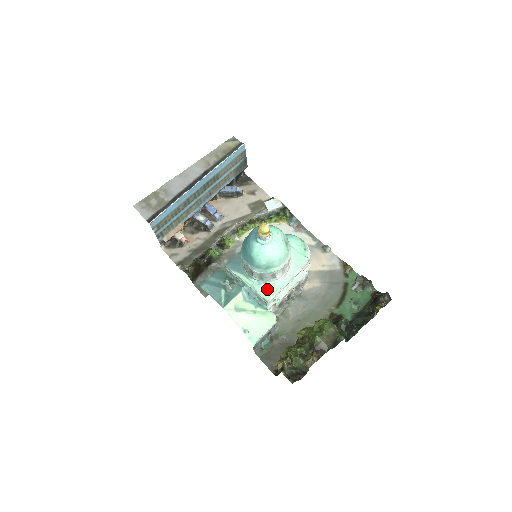
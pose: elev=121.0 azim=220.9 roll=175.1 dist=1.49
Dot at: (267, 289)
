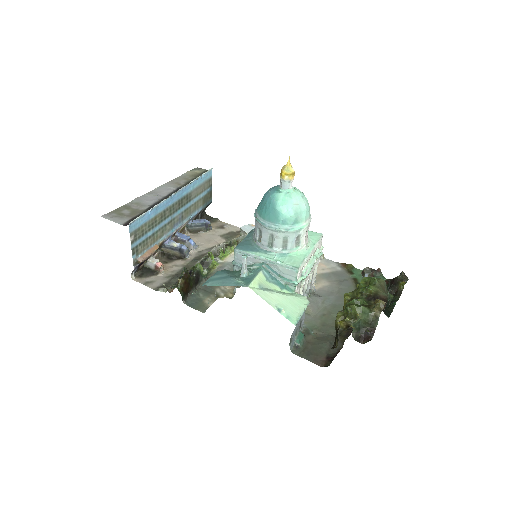
Dot at: (293, 259)
